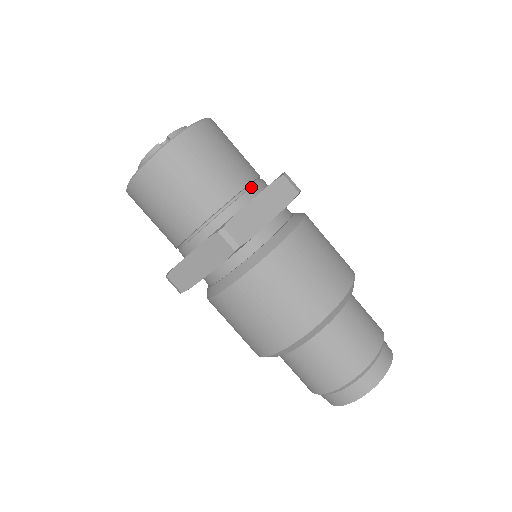
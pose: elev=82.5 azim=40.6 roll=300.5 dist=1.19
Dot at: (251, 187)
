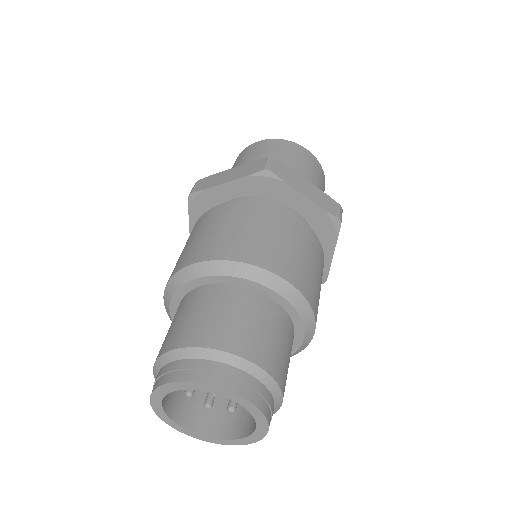
Dot at: occluded
